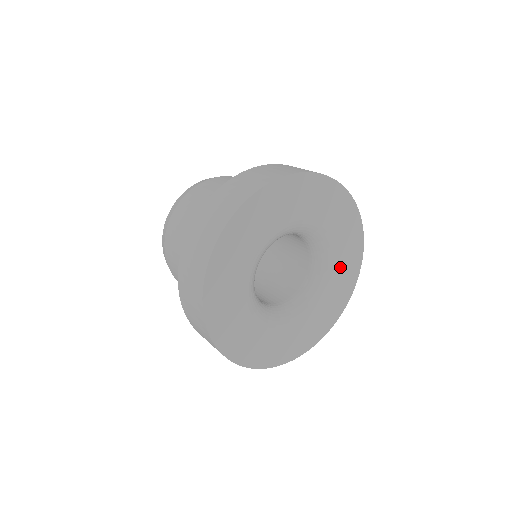
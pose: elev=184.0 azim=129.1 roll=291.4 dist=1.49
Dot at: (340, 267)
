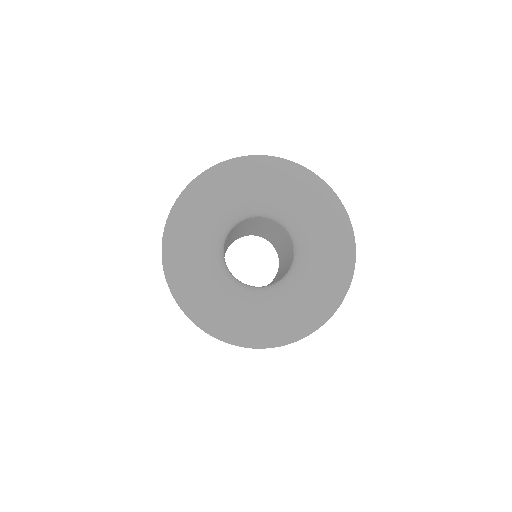
Dot at: (323, 244)
